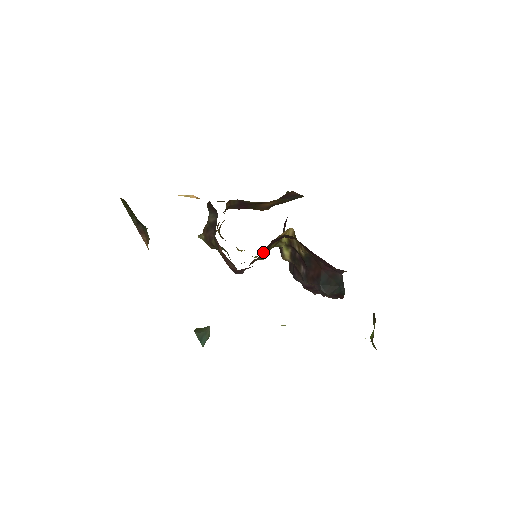
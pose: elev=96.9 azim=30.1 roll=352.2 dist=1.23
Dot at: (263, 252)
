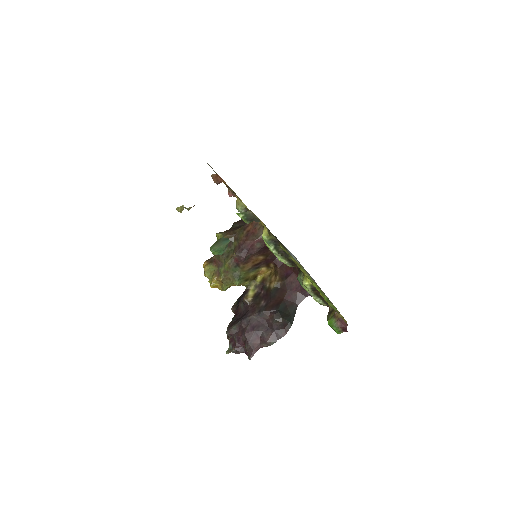
Dot at: (262, 256)
